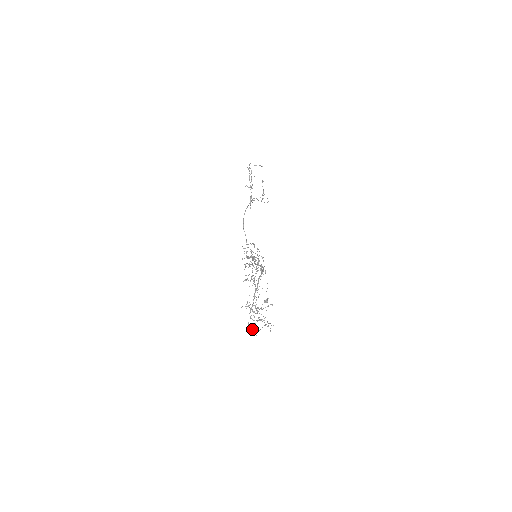
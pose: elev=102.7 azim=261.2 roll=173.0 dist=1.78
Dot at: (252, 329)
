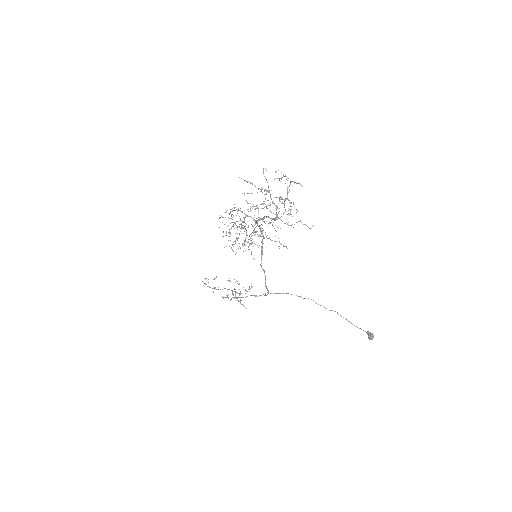
Dot at: occluded
